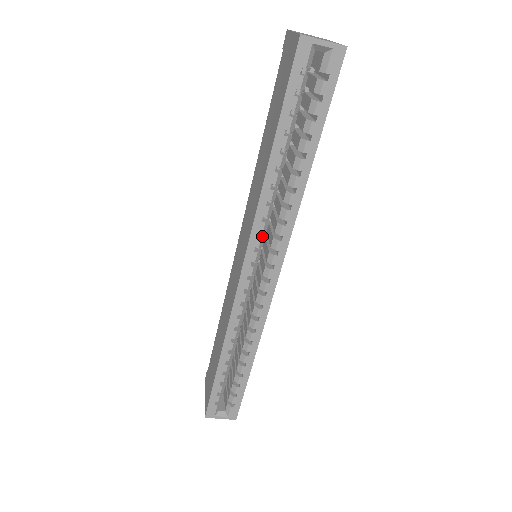
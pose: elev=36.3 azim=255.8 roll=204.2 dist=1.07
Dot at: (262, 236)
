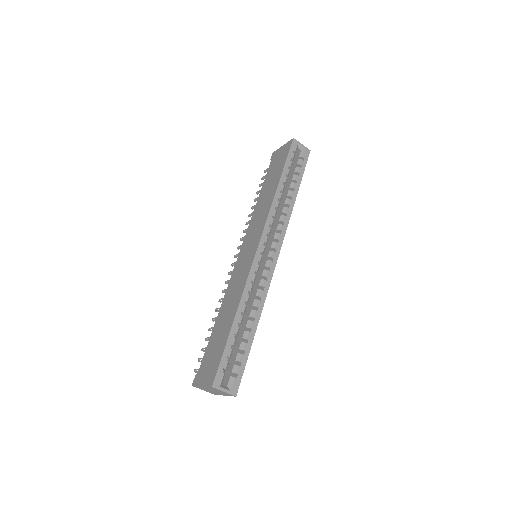
Dot at: (270, 229)
